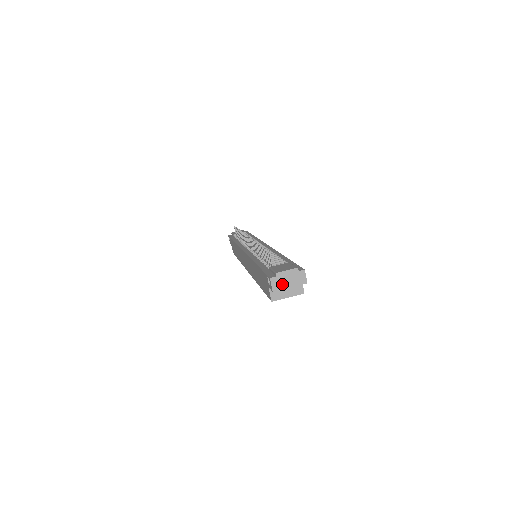
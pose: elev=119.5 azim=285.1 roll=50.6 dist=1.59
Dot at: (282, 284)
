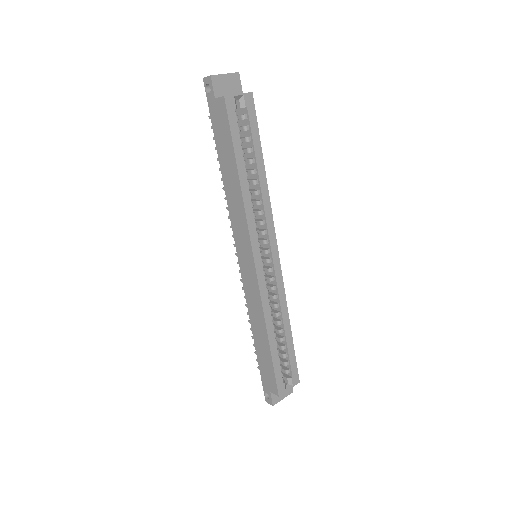
Dot at: (216, 75)
